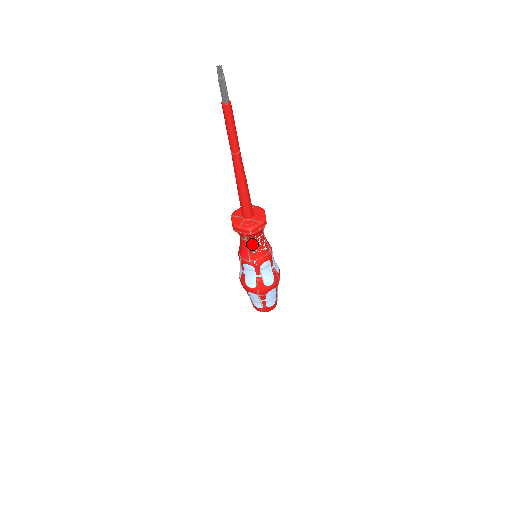
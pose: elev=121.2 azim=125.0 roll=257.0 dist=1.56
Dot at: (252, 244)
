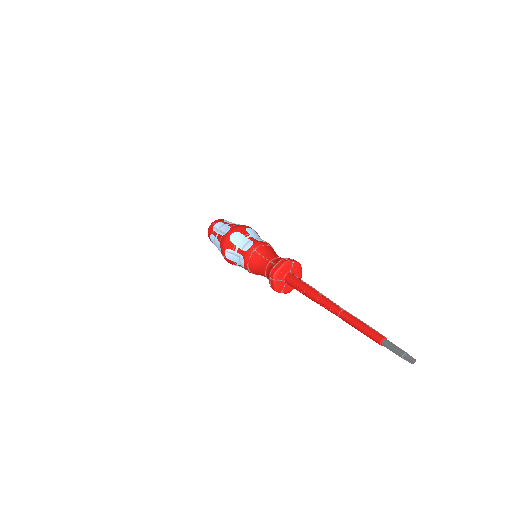
Dot at: occluded
